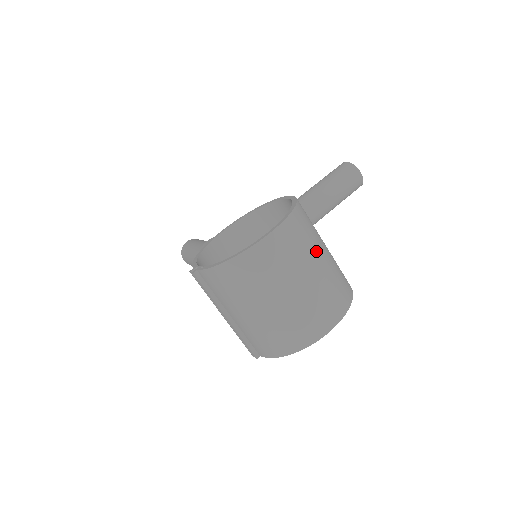
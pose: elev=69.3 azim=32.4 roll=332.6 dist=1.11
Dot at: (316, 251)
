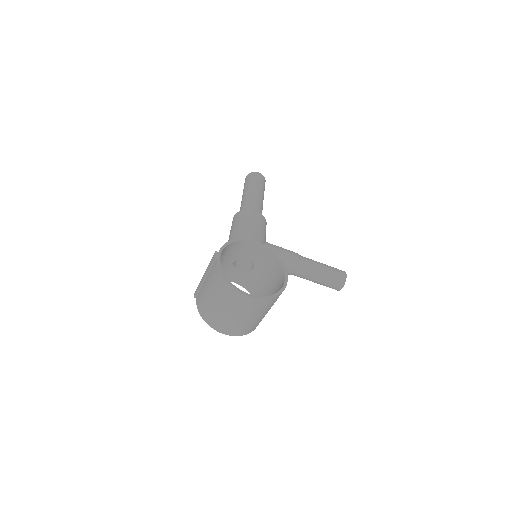
Dot at: (259, 314)
